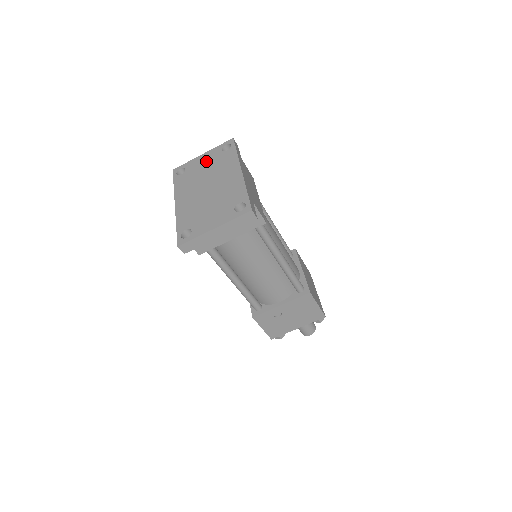
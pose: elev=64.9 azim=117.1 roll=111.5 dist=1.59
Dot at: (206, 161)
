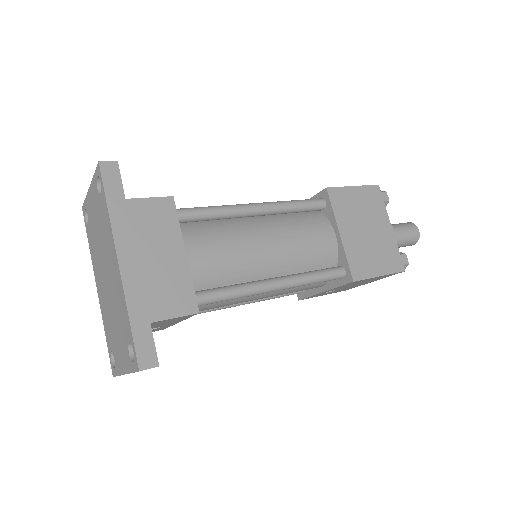
Dot at: (94, 209)
